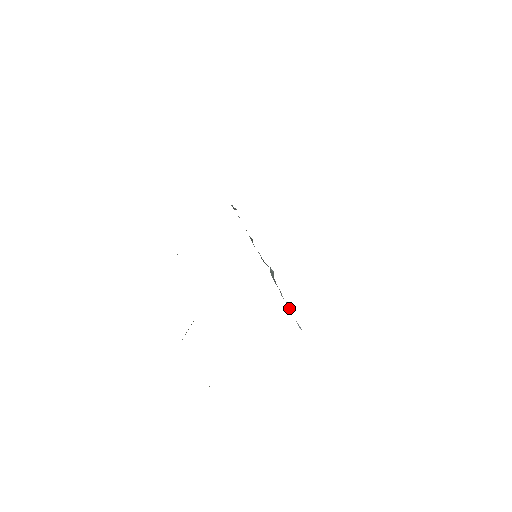
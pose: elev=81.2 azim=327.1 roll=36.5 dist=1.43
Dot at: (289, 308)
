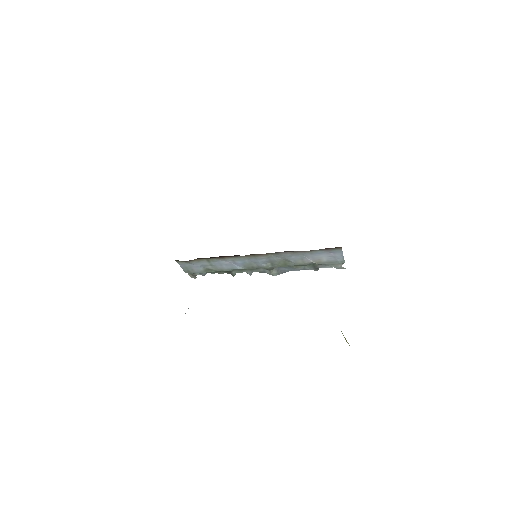
Dot at: occluded
